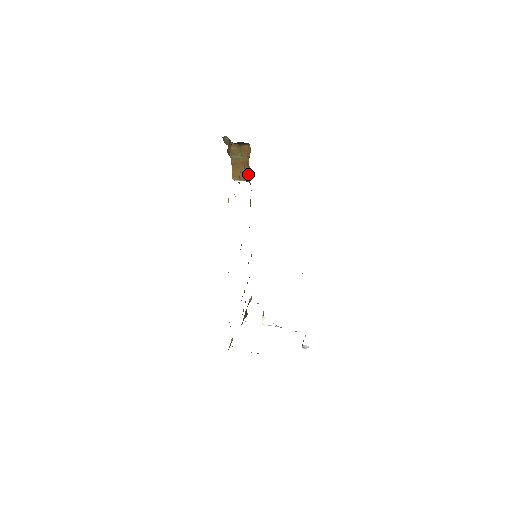
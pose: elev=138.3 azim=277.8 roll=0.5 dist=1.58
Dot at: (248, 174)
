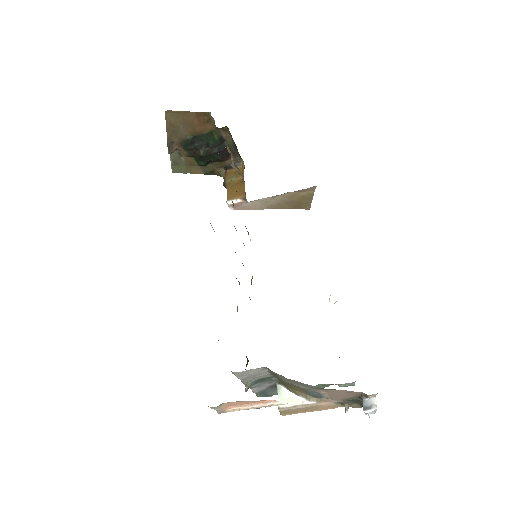
Dot at: (243, 190)
